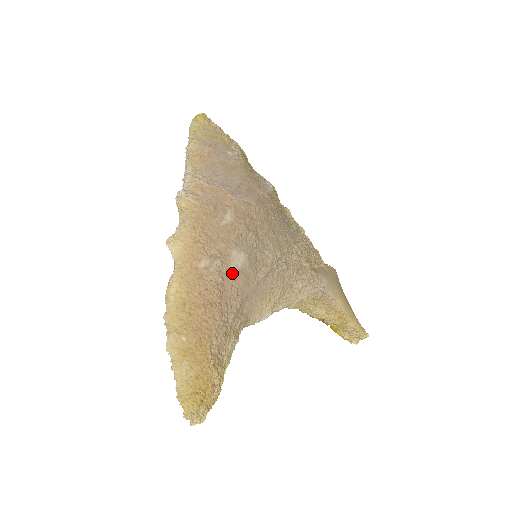
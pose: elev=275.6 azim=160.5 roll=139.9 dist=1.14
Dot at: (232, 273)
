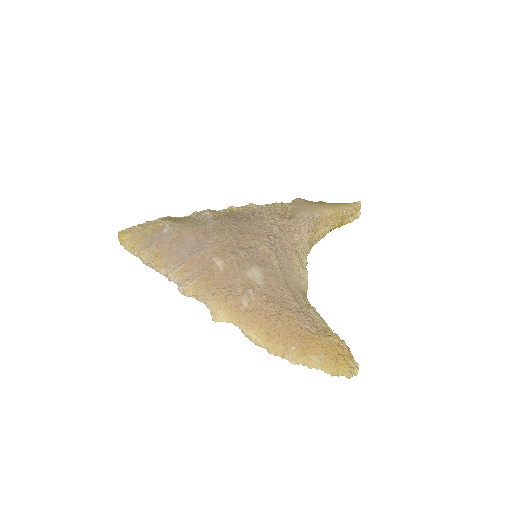
Dot at: (263, 285)
